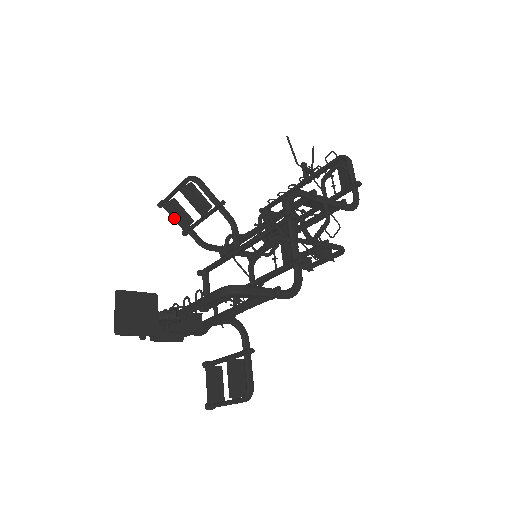
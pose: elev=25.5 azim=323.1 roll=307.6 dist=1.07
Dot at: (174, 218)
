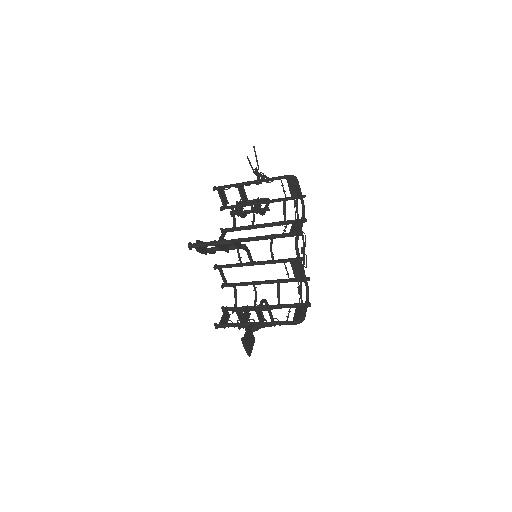
Dot at: occluded
